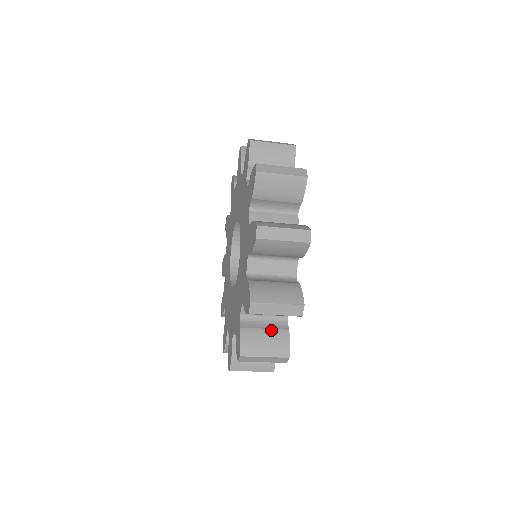
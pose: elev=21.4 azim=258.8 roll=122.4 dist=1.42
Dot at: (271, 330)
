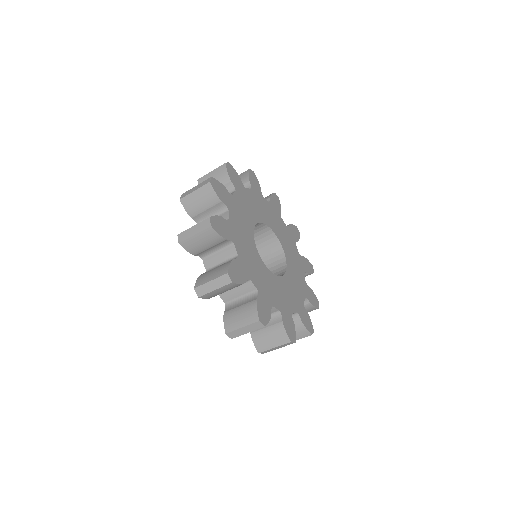
Dot at: (270, 327)
